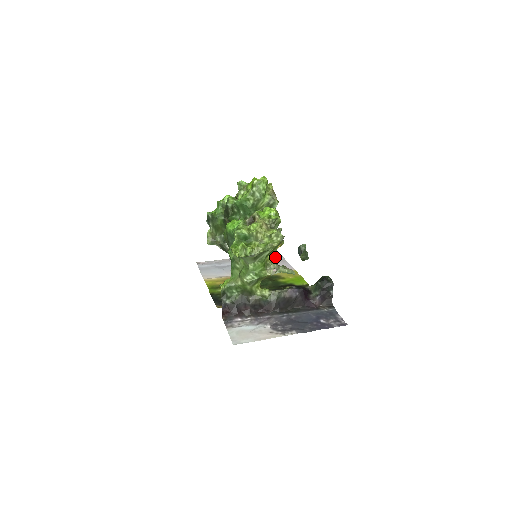
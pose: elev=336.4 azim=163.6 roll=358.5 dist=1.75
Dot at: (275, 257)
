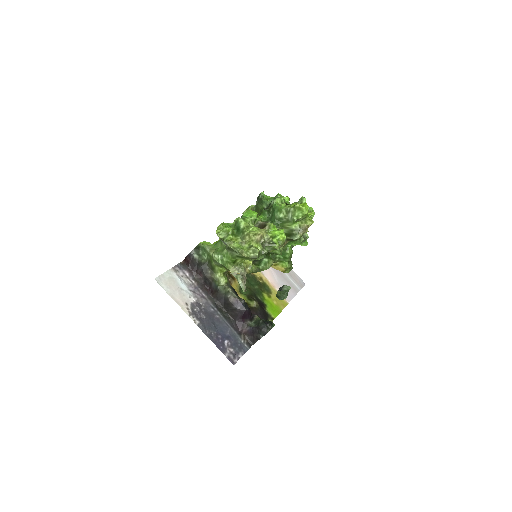
Dot at: (256, 269)
